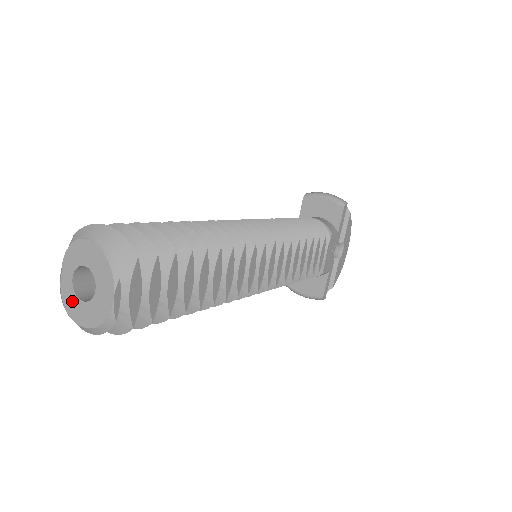
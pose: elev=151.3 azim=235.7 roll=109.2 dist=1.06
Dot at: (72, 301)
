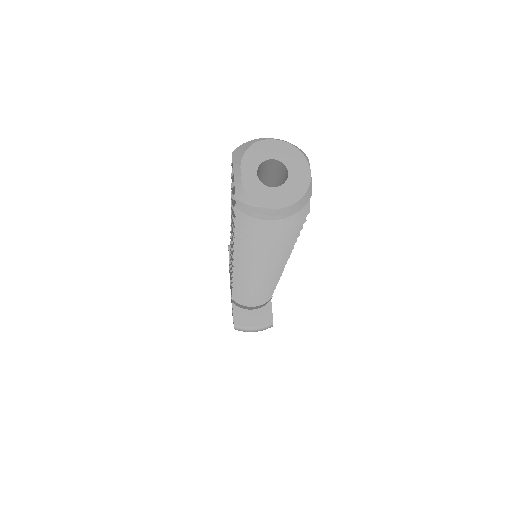
Dot at: (262, 192)
